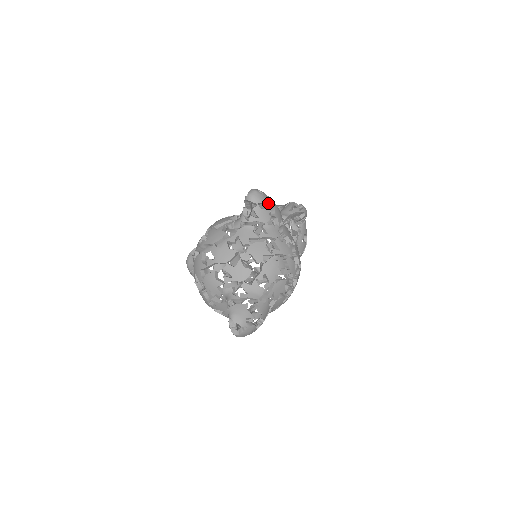
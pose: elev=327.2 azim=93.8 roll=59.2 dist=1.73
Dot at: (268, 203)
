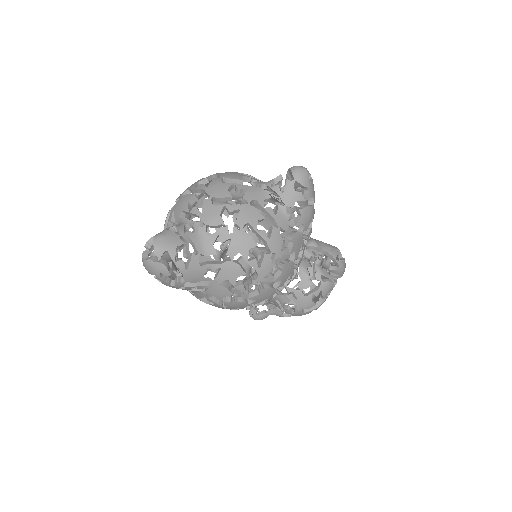
Dot at: (307, 193)
